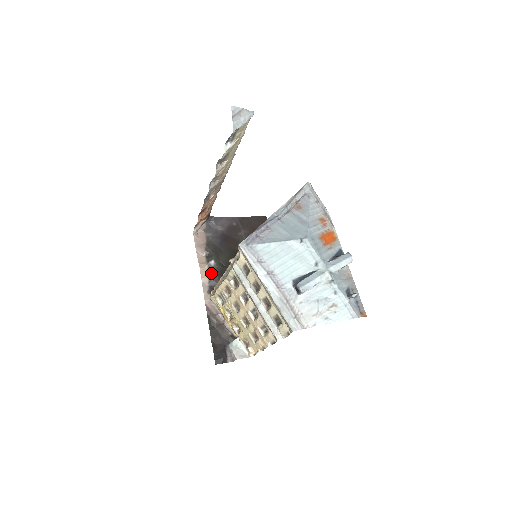
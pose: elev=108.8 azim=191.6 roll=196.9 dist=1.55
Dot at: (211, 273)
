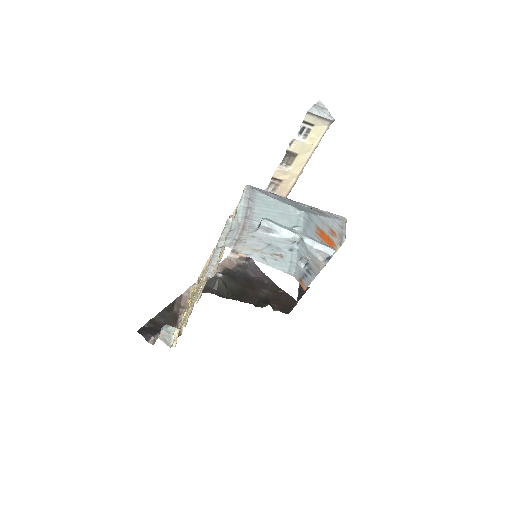
Dot at: (211, 281)
